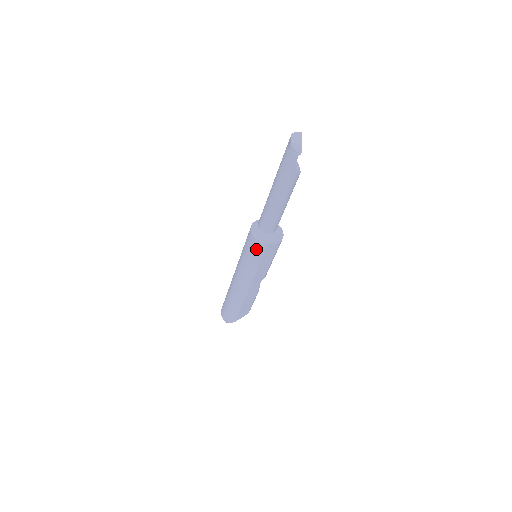
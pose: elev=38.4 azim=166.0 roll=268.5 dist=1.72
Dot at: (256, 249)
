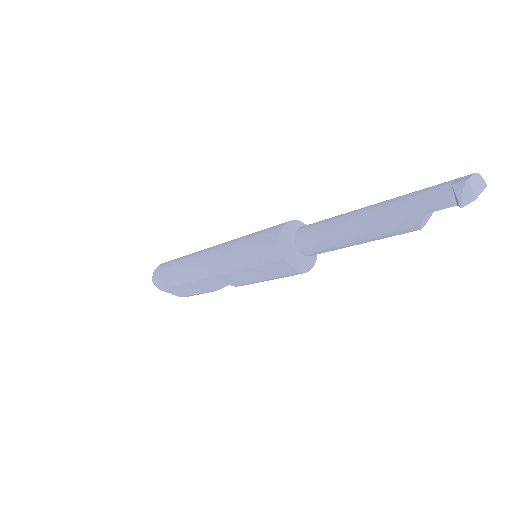
Dot at: (266, 249)
